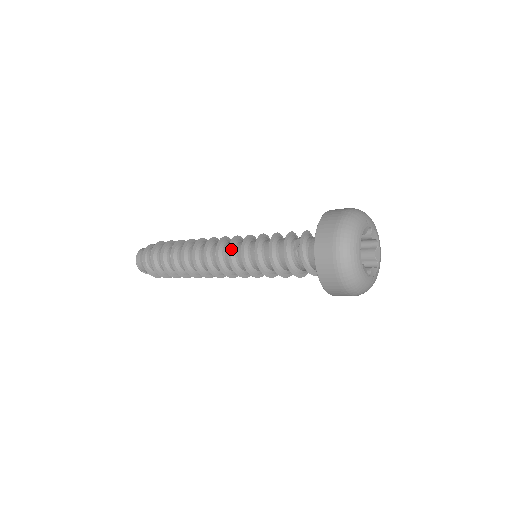
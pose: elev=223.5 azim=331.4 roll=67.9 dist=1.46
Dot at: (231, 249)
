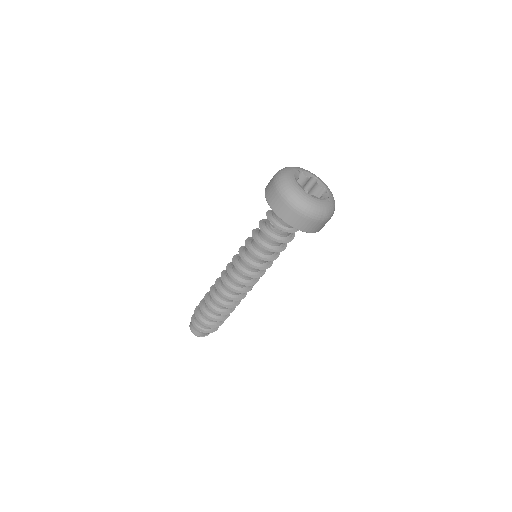
Dot at: (236, 265)
